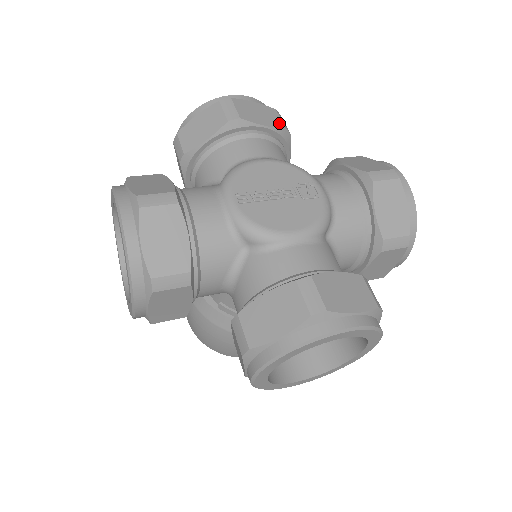
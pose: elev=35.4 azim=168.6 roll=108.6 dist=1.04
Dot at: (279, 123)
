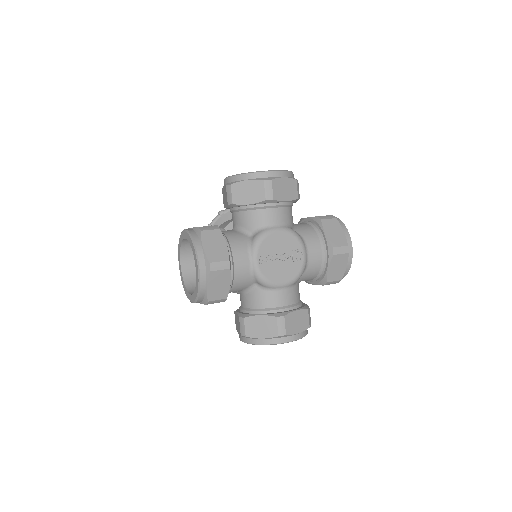
Dot at: (295, 194)
